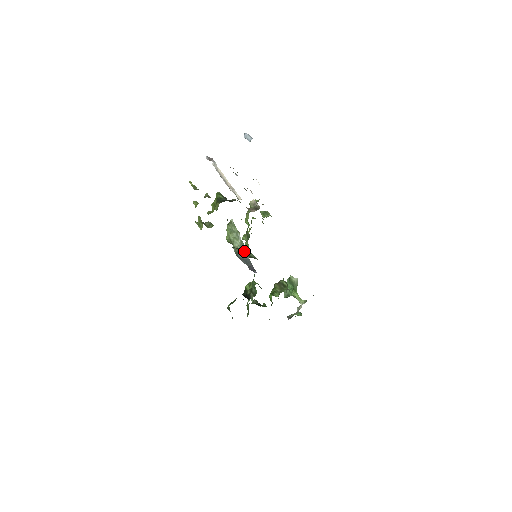
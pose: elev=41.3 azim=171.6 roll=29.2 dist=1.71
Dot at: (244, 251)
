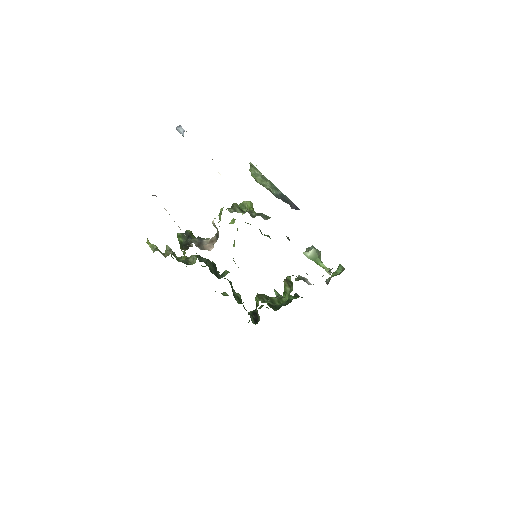
Dot at: (278, 191)
